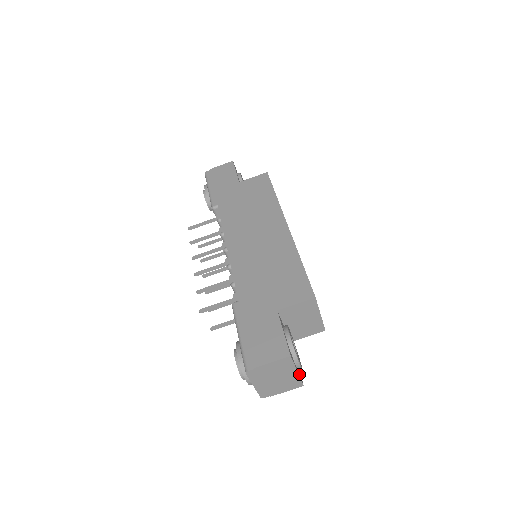
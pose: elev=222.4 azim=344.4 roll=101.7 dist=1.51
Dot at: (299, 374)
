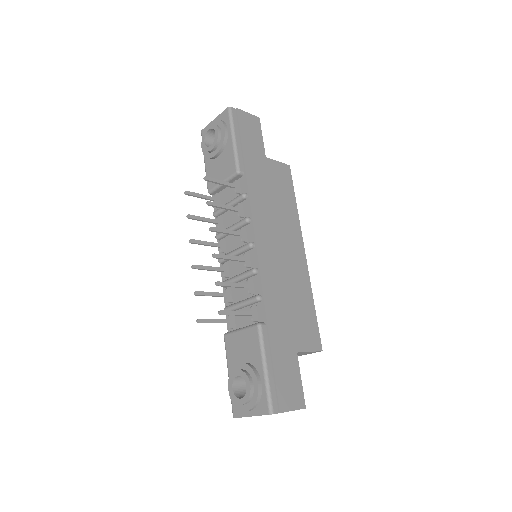
Dot at: occluded
